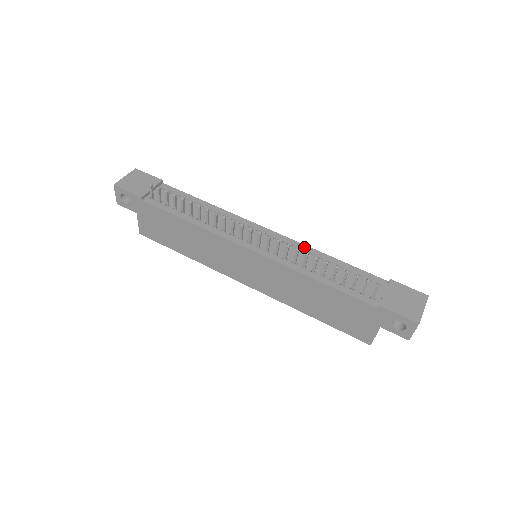
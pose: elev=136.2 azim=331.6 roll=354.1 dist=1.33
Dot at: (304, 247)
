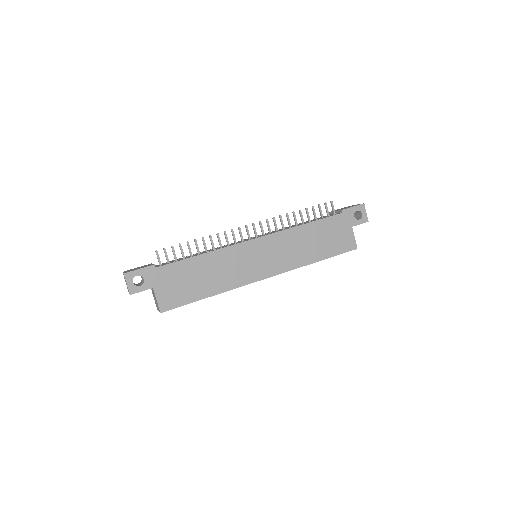
Dot at: occluded
